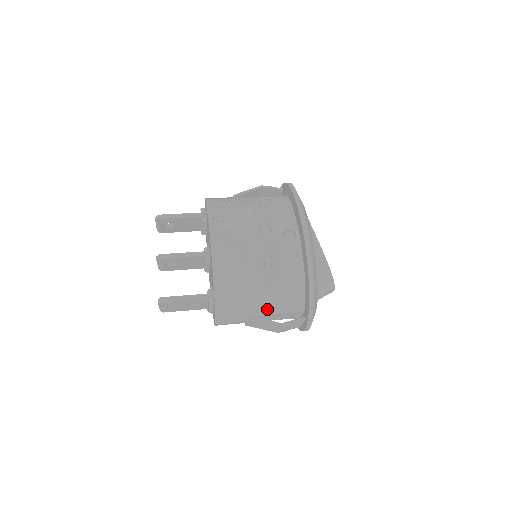
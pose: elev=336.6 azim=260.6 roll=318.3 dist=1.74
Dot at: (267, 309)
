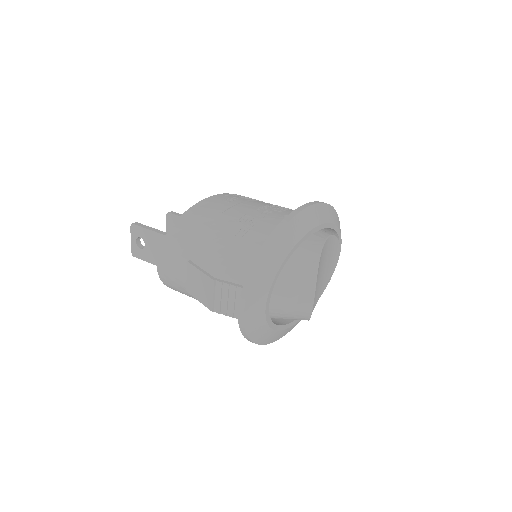
Dot at: (213, 261)
